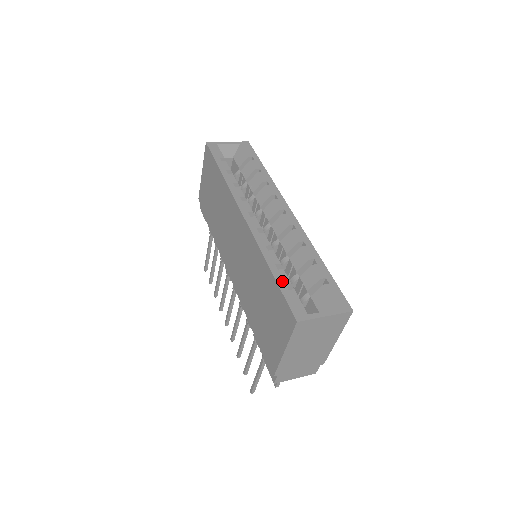
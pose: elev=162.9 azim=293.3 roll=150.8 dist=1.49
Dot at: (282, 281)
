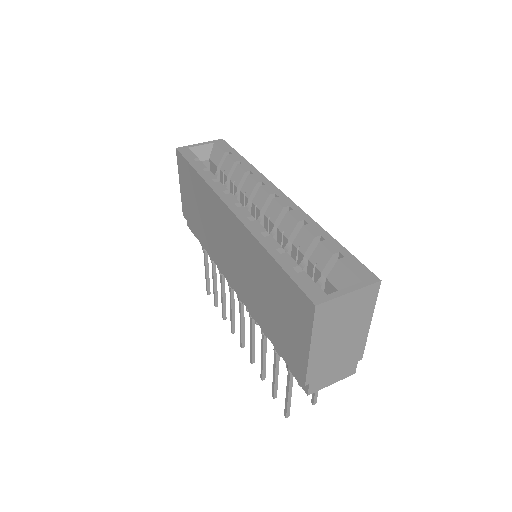
Dot at: (288, 265)
